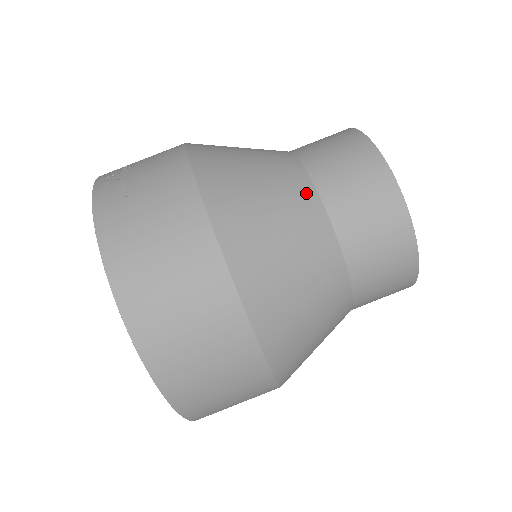
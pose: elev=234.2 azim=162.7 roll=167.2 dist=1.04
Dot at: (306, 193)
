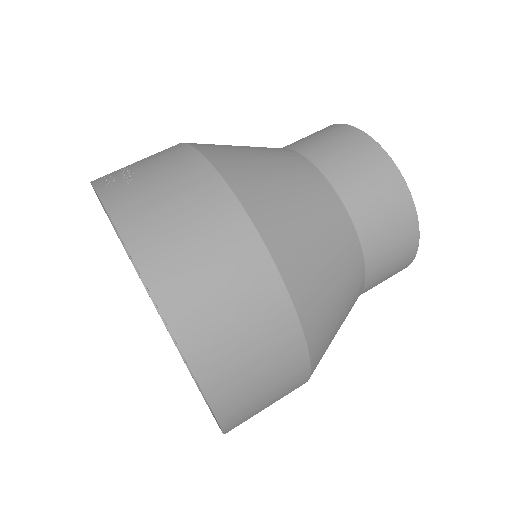
Dot at: (308, 169)
